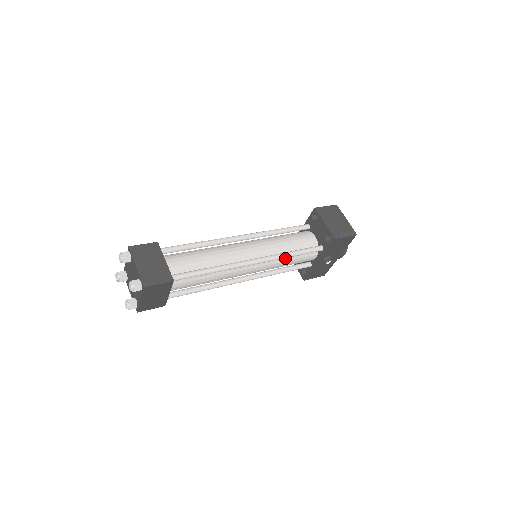
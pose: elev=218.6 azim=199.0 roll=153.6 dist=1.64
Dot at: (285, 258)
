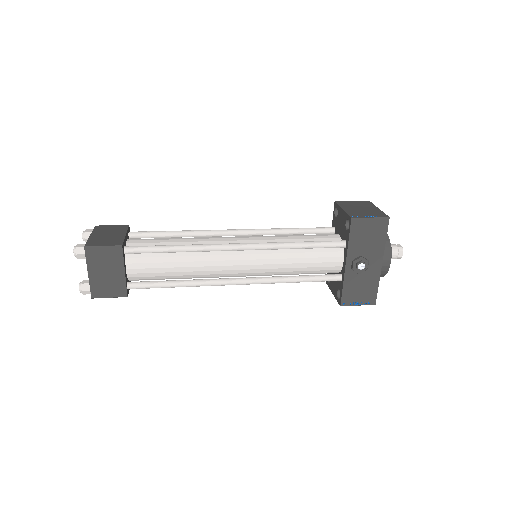
Dot at: (290, 253)
